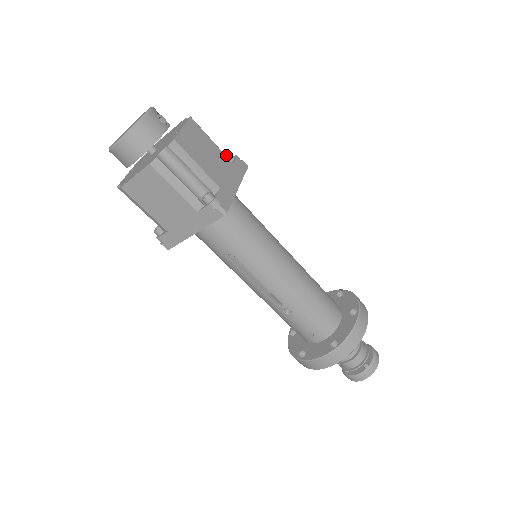
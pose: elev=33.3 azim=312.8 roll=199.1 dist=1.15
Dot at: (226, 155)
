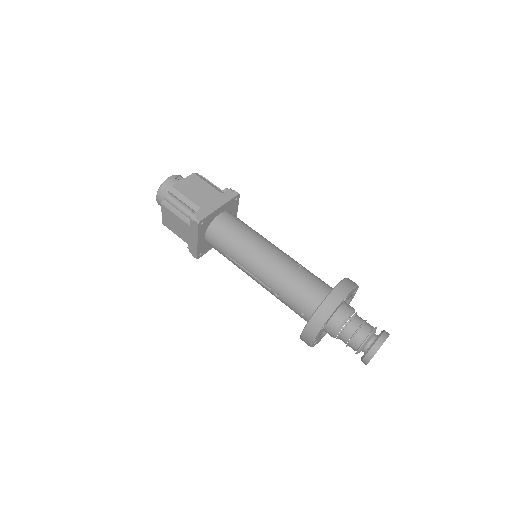
Dot at: occluded
